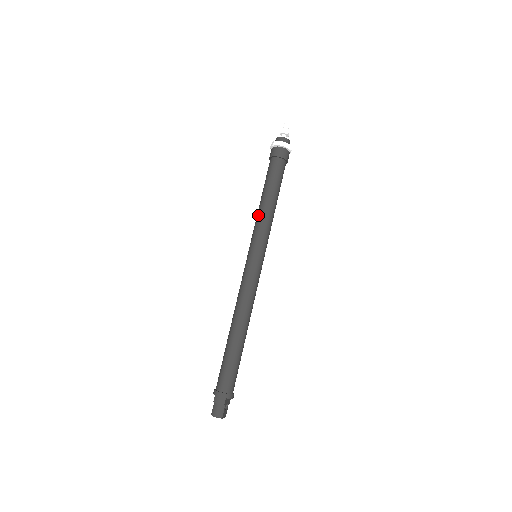
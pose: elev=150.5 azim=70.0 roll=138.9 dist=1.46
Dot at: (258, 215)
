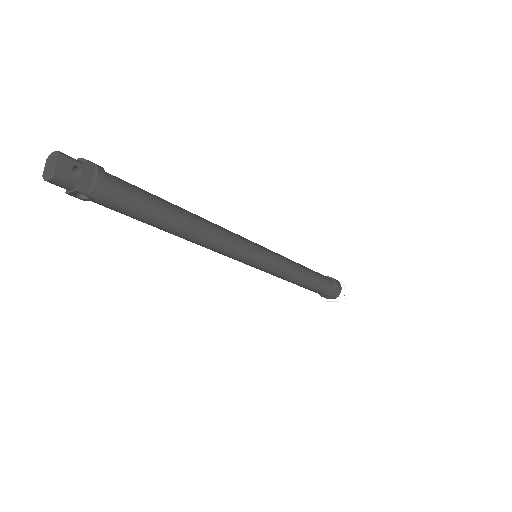
Dot at: occluded
